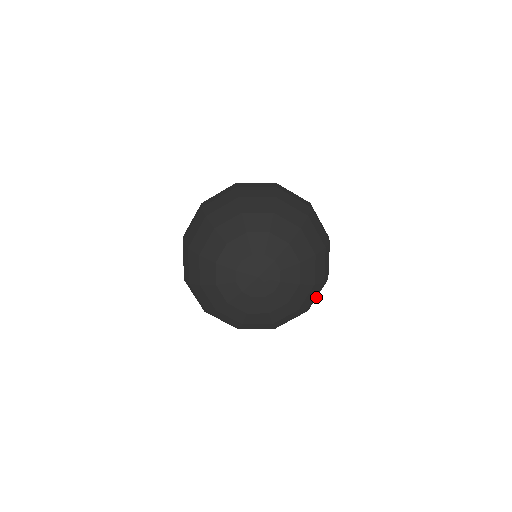
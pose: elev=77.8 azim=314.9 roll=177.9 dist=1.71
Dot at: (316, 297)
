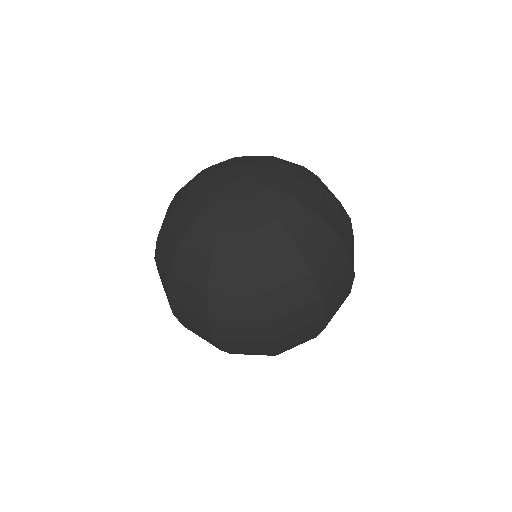
Dot at: (290, 310)
